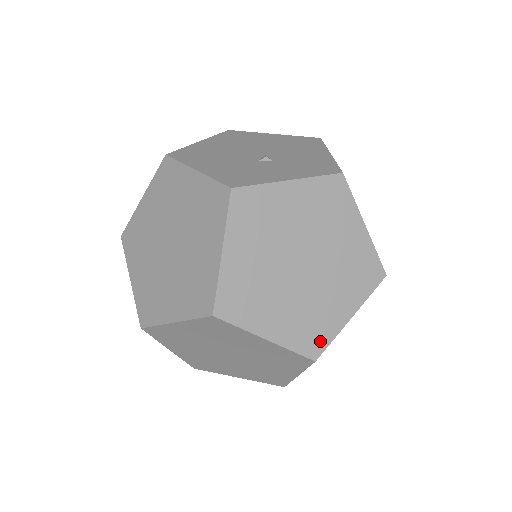
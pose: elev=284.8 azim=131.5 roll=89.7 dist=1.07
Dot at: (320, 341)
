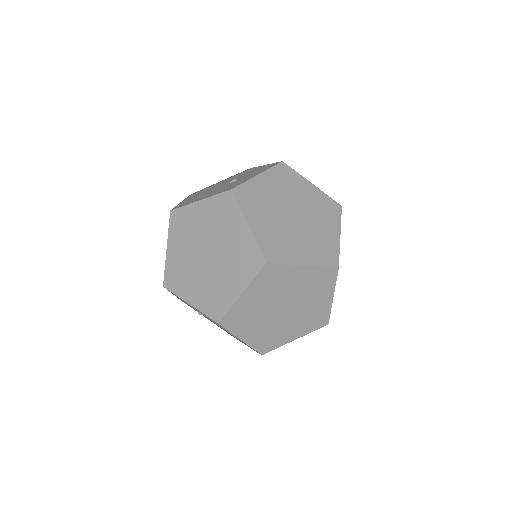
Dot at: (333, 255)
